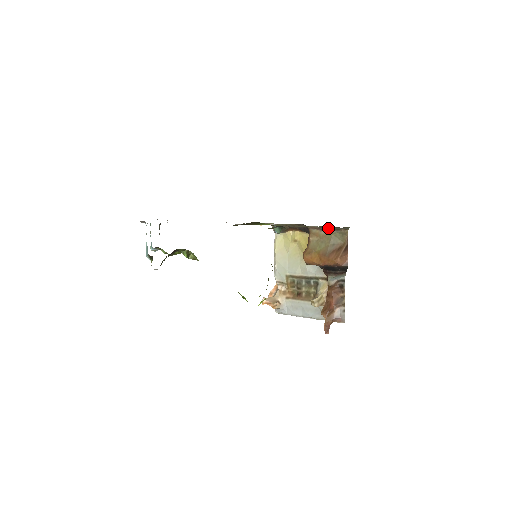
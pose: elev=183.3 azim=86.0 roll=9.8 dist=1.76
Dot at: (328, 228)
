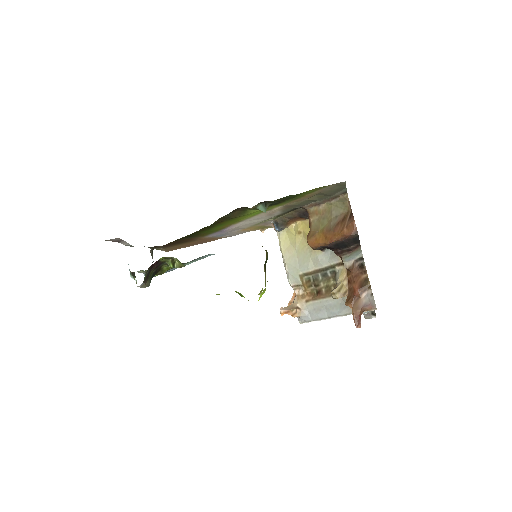
Dot at: (325, 199)
